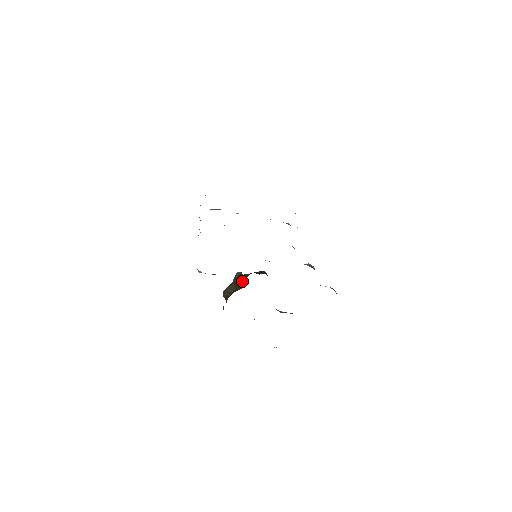
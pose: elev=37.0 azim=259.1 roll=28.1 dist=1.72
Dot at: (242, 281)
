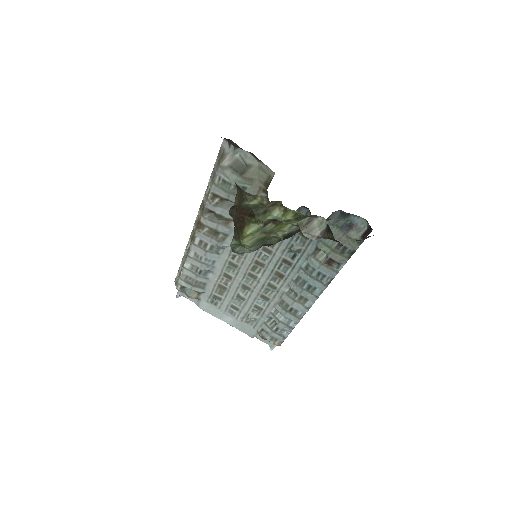
Dot at: occluded
